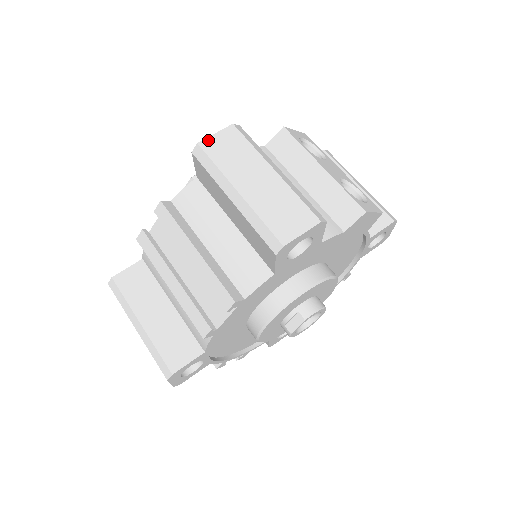
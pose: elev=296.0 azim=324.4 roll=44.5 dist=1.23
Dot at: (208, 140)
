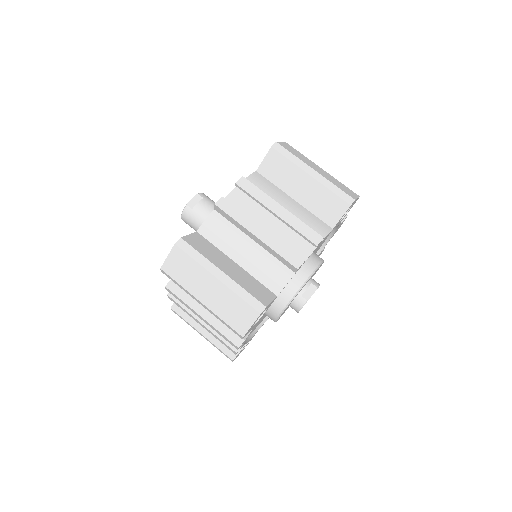
Dot at: (280, 143)
